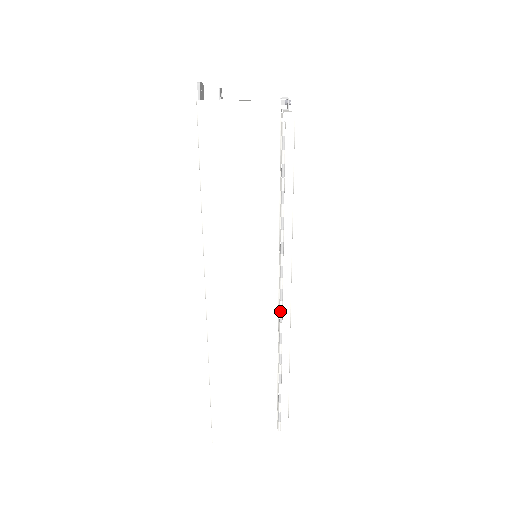
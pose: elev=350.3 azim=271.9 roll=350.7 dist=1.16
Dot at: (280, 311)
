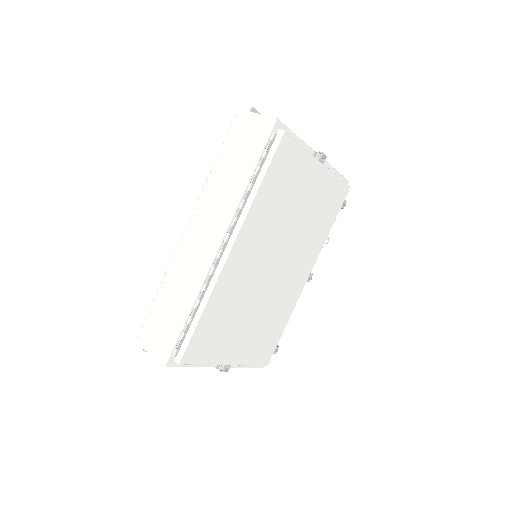
Dot at: (216, 257)
